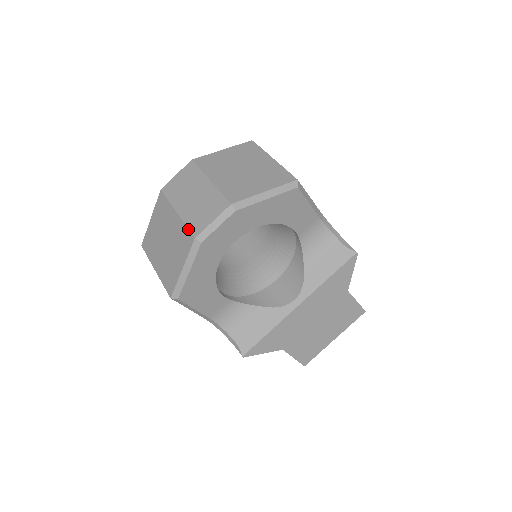
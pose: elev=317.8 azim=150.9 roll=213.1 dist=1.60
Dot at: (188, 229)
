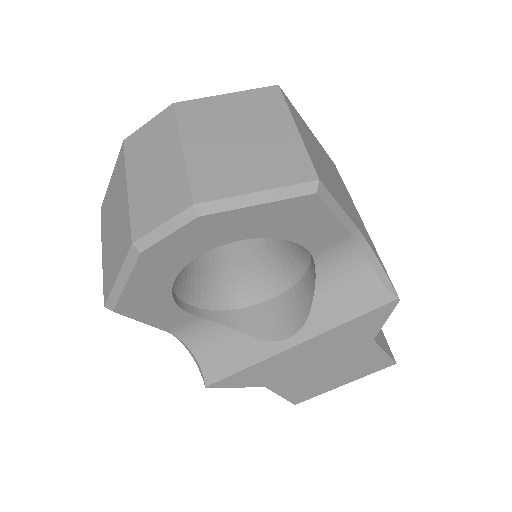
Dot at: (129, 223)
